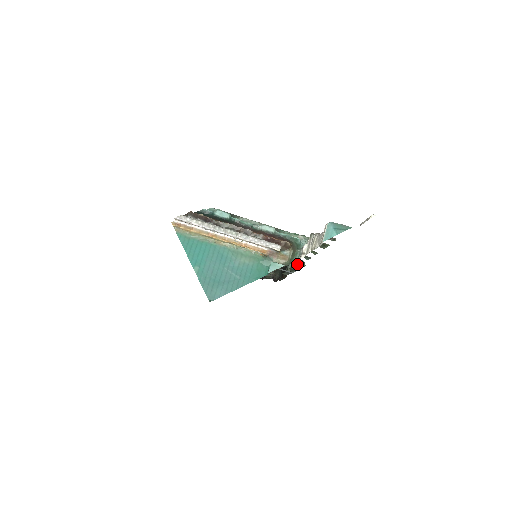
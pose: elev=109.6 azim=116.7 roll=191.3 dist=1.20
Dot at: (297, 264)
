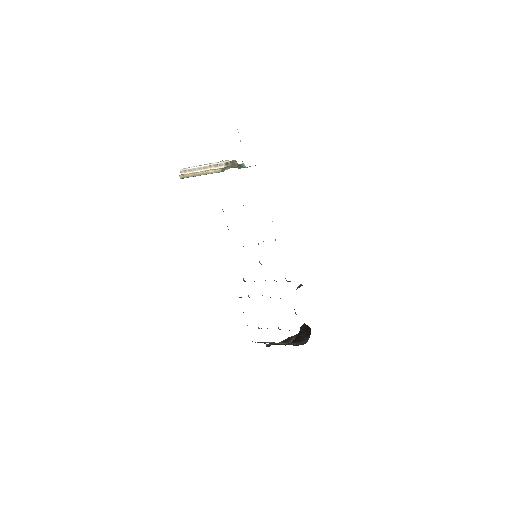
Dot at: (302, 285)
